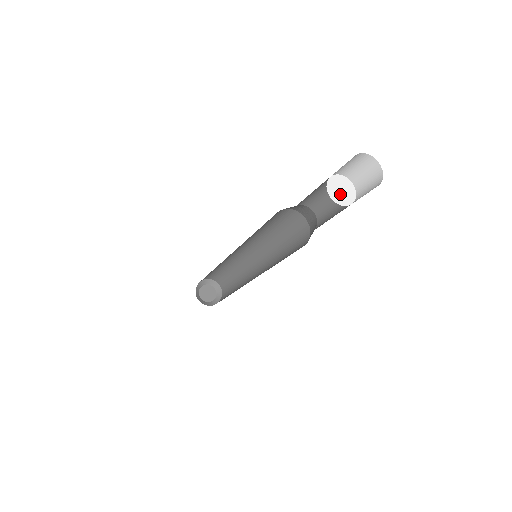
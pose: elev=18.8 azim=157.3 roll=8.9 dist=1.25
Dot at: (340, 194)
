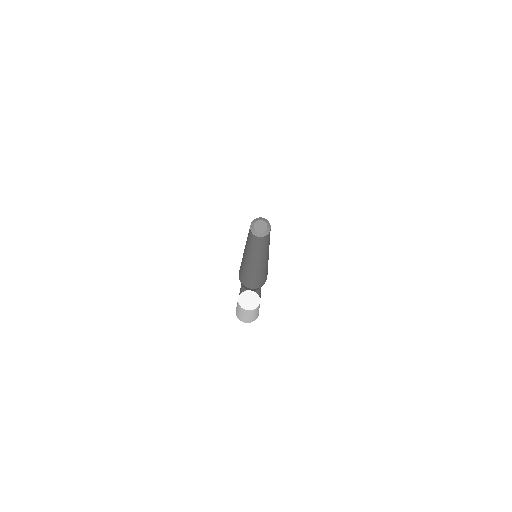
Dot at: (251, 303)
